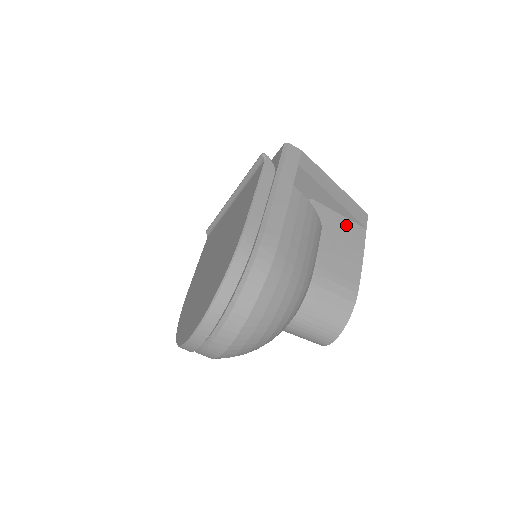
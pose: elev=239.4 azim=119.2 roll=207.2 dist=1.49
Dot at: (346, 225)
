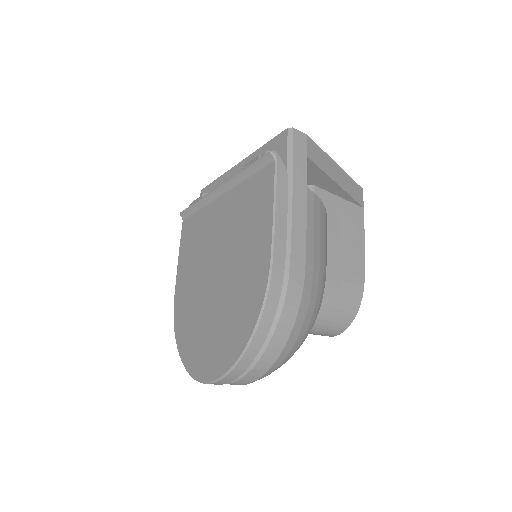
Dot at: (346, 209)
